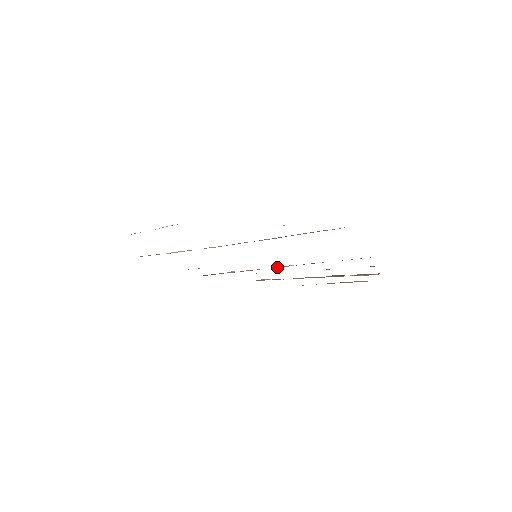
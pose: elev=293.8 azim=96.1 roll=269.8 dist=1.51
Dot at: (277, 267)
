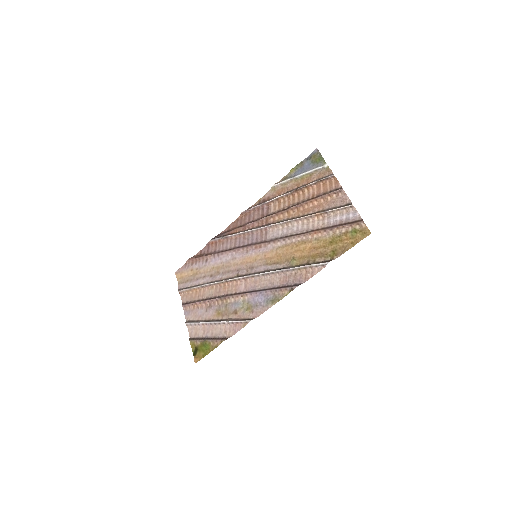
Dot at: (264, 232)
